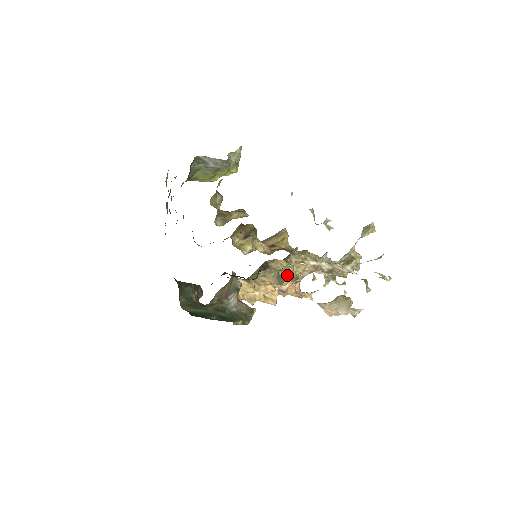
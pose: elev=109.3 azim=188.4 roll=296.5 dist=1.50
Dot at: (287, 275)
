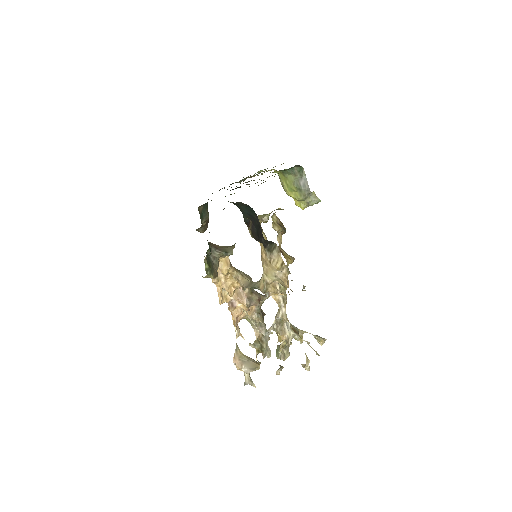
Dot at: (263, 282)
